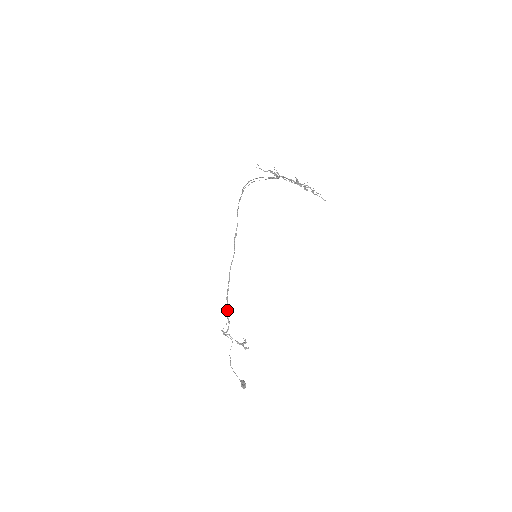
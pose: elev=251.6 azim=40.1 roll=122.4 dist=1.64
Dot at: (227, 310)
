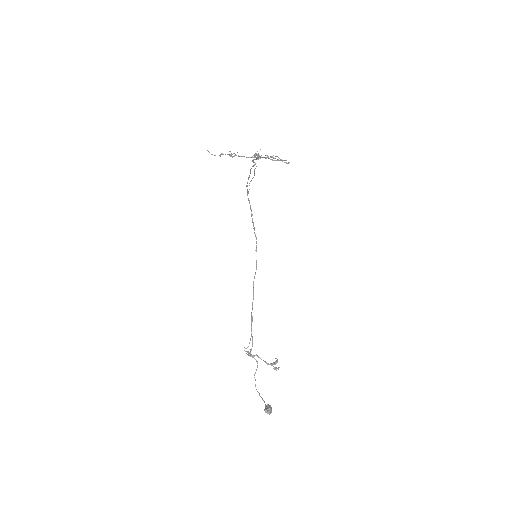
Dot at: (251, 328)
